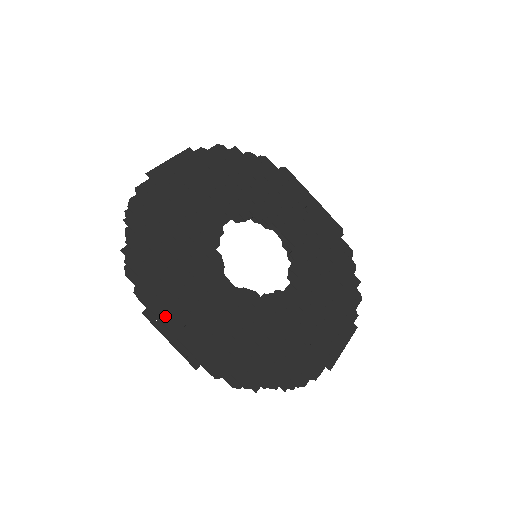
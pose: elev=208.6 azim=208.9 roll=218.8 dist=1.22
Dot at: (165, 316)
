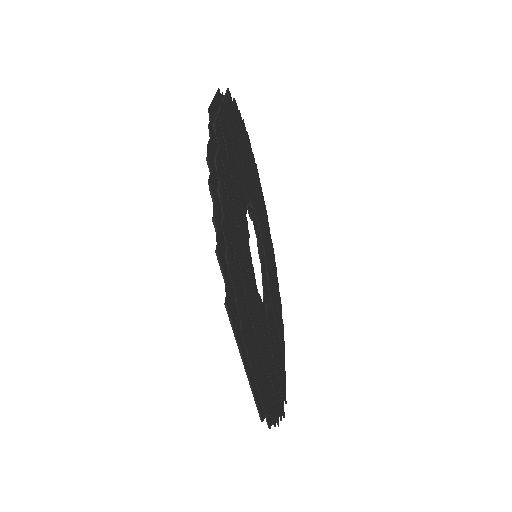
Dot at: (227, 106)
